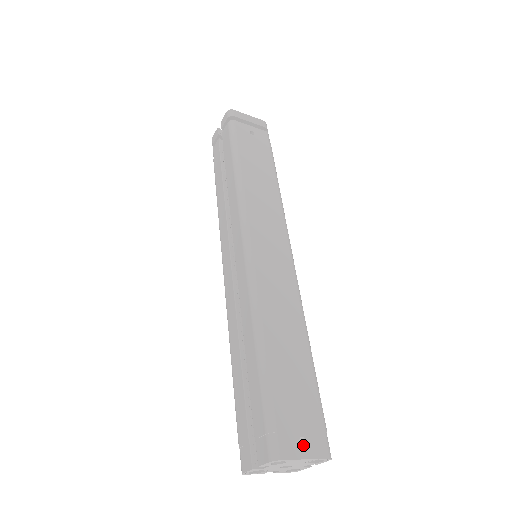
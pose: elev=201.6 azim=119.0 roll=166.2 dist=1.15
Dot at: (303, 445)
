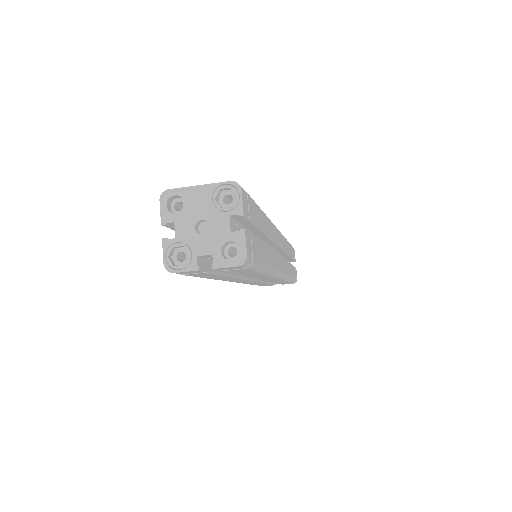
Dot at: occluded
